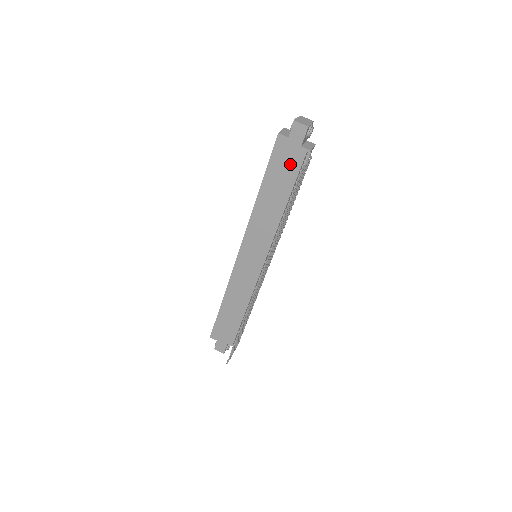
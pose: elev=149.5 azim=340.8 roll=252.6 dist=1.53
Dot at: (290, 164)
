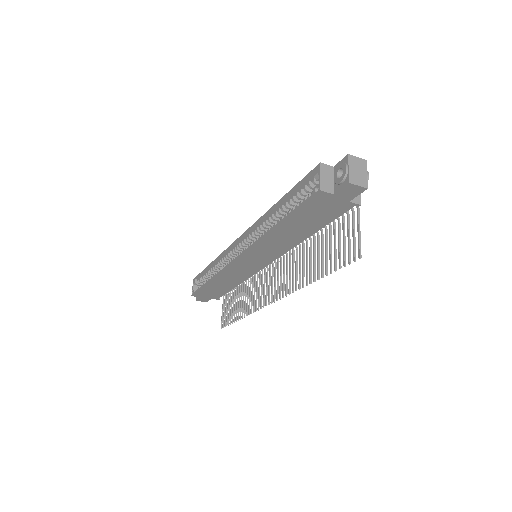
Dot at: (327, 212)
